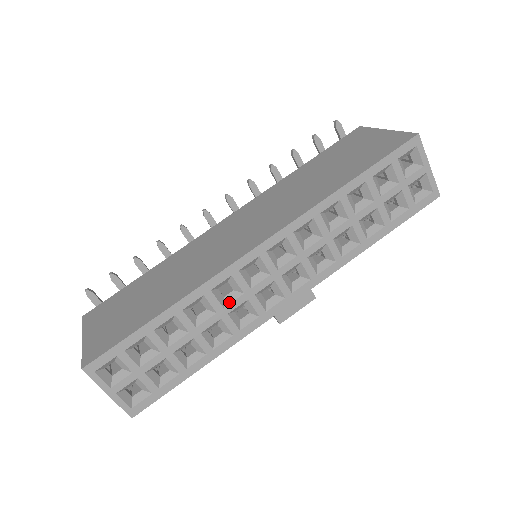
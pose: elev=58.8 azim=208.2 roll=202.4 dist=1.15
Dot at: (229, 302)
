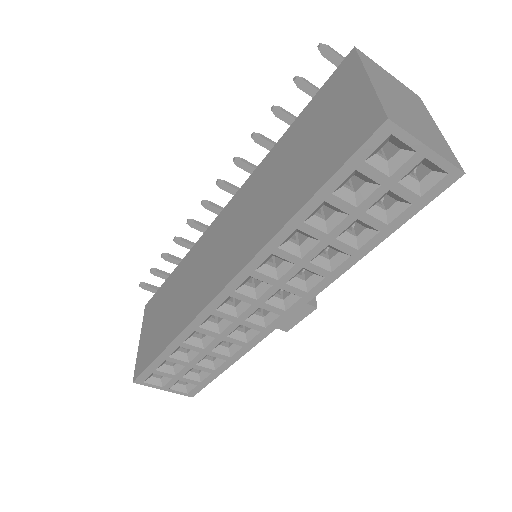
Dot at: (223, 329)
